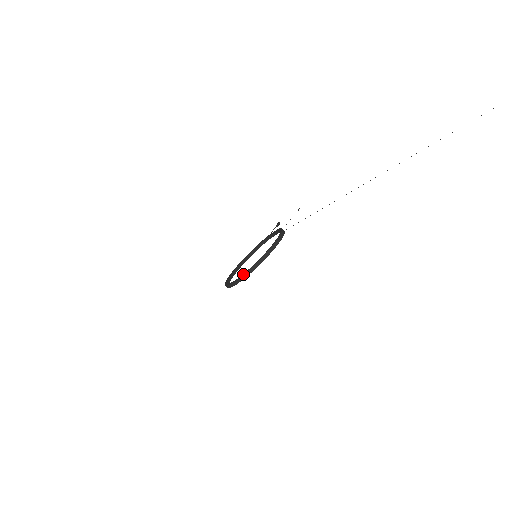
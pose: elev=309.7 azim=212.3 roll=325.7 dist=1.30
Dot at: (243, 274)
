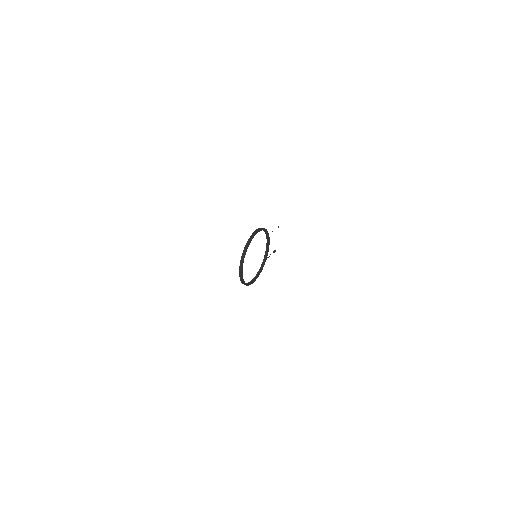
Dot at: occluded
